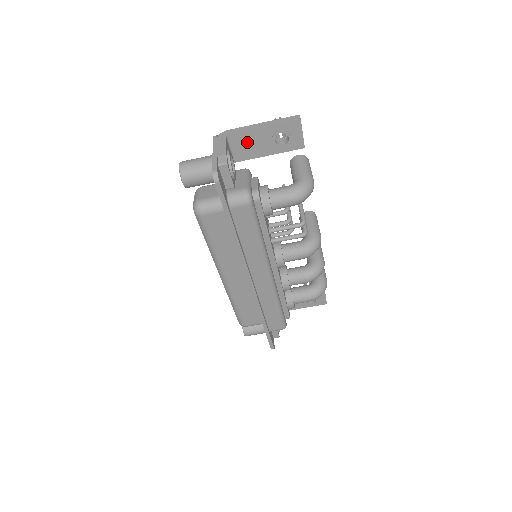
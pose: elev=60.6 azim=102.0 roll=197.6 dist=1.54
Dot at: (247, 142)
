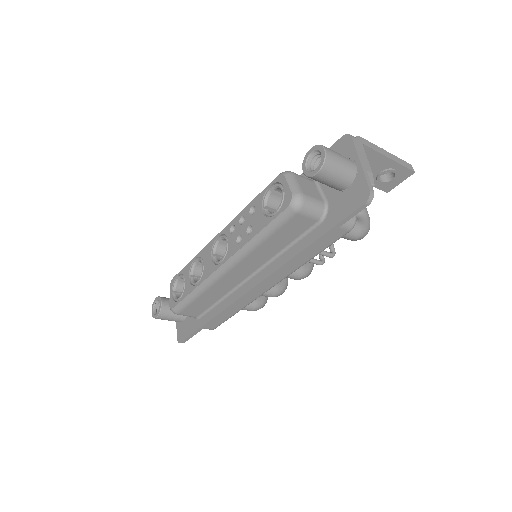
Dot at: occluded
